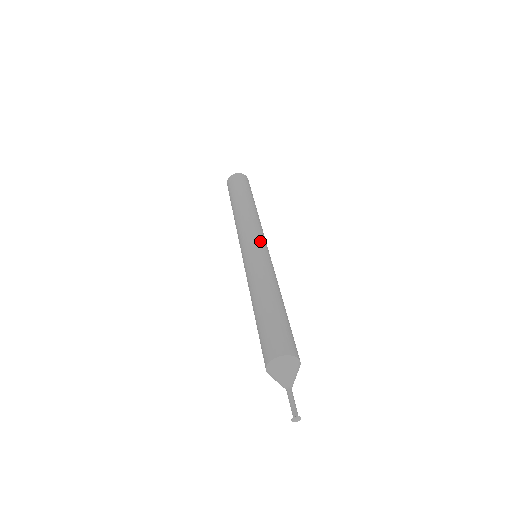
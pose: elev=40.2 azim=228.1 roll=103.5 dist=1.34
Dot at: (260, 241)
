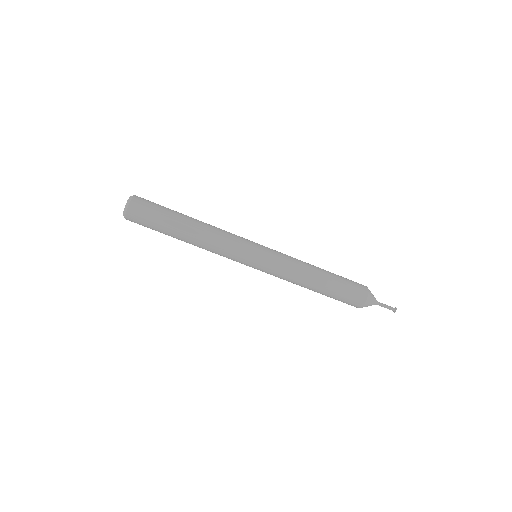
Dot at: (255, 243)
